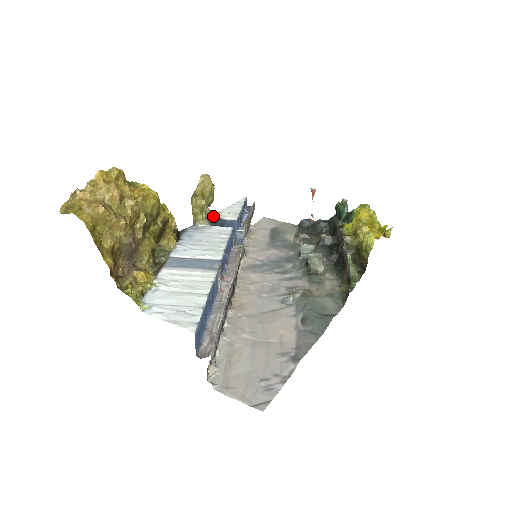
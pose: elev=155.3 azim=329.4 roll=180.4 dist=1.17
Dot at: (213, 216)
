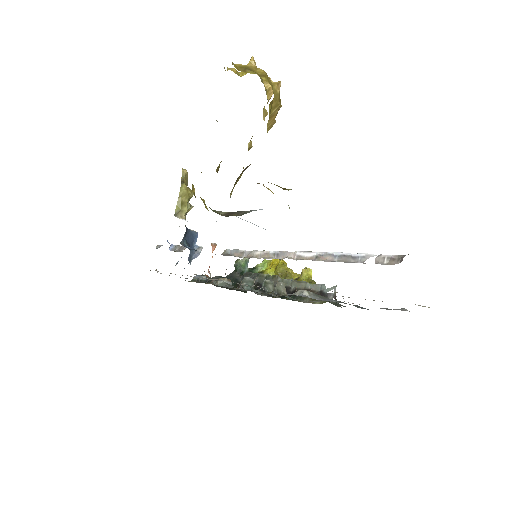
Dot at: occluded
